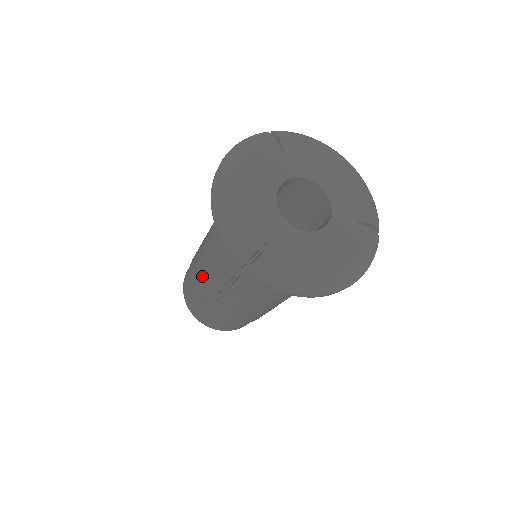
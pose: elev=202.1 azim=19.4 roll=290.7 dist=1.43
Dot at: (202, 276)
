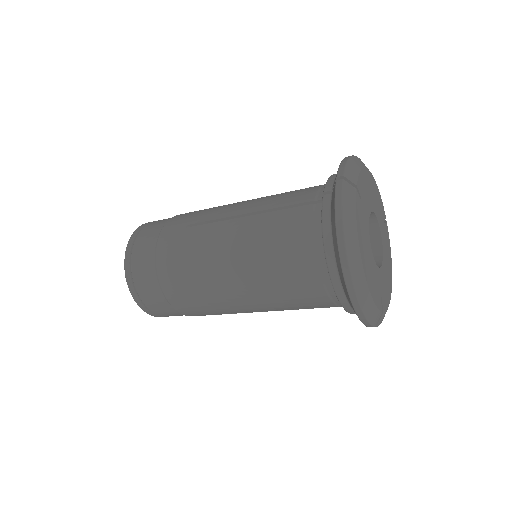
Dot at: (224, 305)
